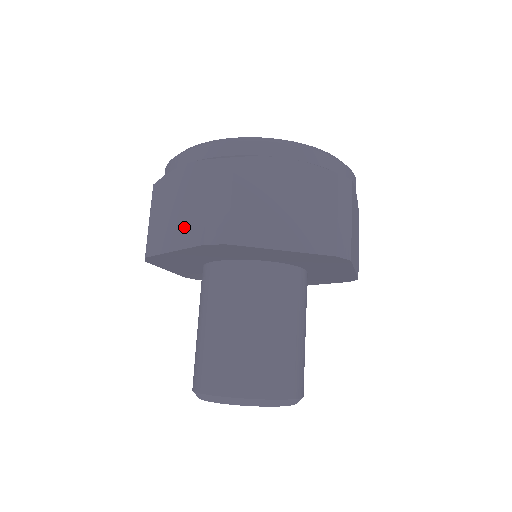
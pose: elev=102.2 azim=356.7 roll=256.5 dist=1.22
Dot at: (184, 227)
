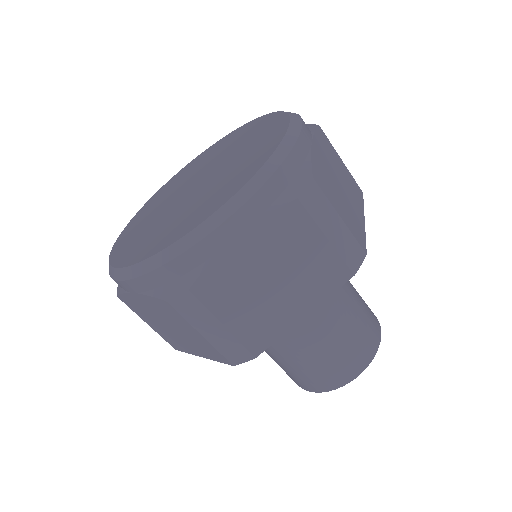
Dot at: occluded
